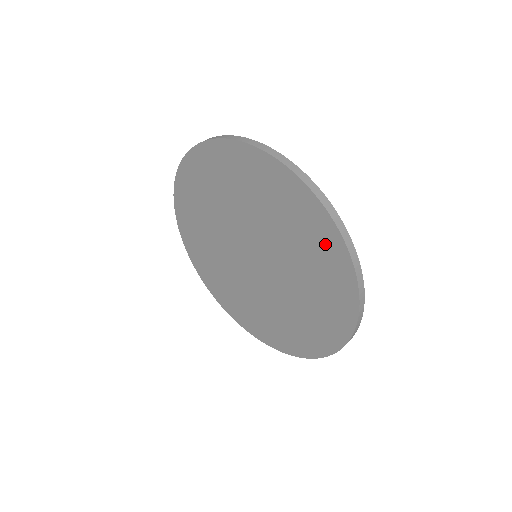
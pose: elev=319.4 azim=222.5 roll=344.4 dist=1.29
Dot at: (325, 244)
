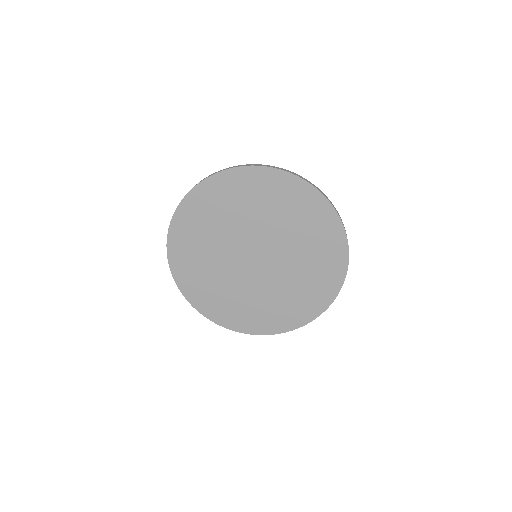
Dot at: (328, 231)
